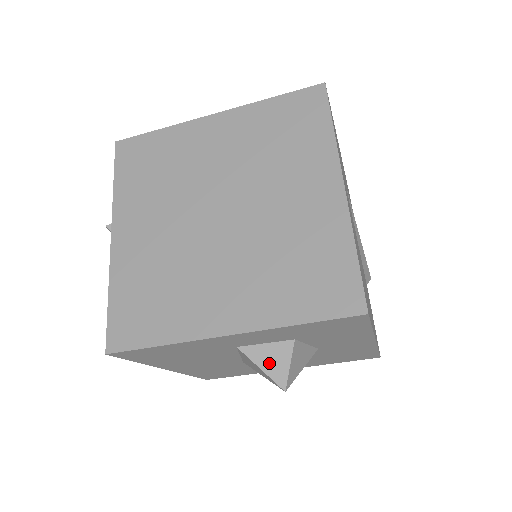
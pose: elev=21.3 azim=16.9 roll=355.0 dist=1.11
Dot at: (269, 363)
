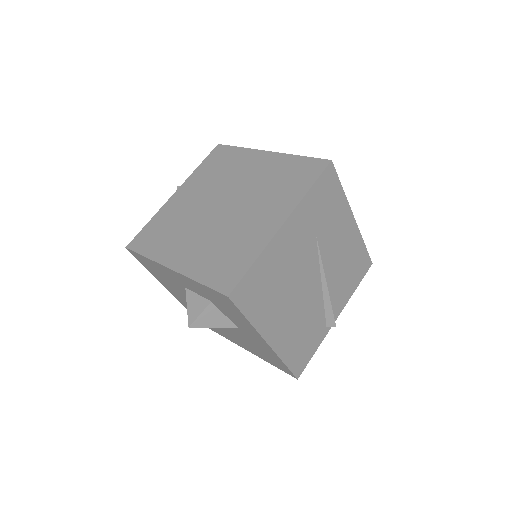
Dot at: (192, 306)
